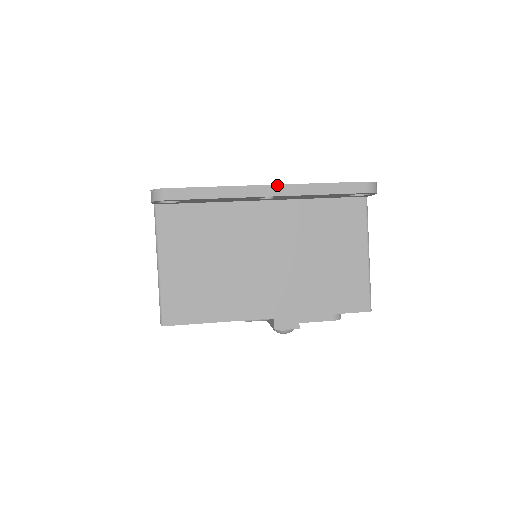
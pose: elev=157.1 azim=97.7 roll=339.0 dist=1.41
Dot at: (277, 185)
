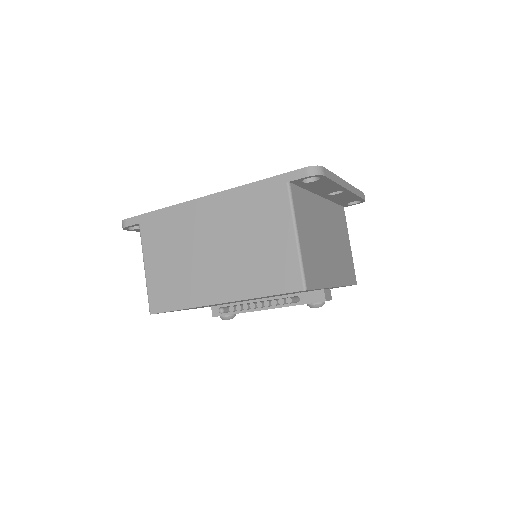
Dot at: (348, 183)
